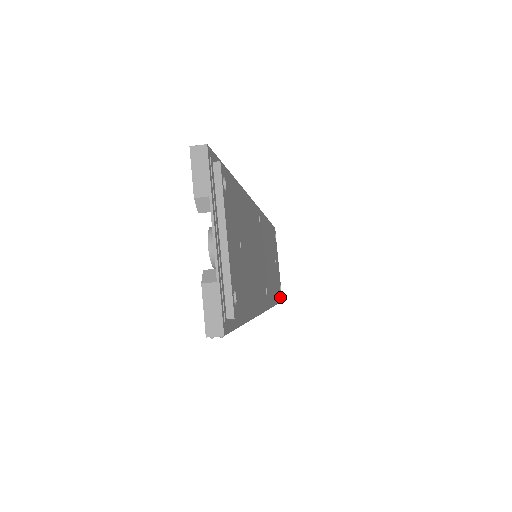
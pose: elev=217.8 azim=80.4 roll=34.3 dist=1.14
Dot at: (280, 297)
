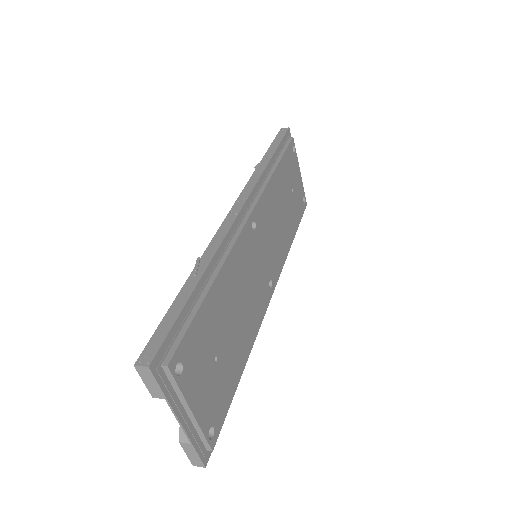
Dot at: occluded
